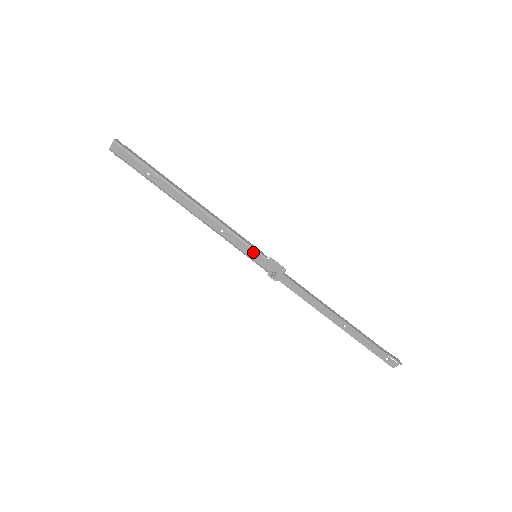
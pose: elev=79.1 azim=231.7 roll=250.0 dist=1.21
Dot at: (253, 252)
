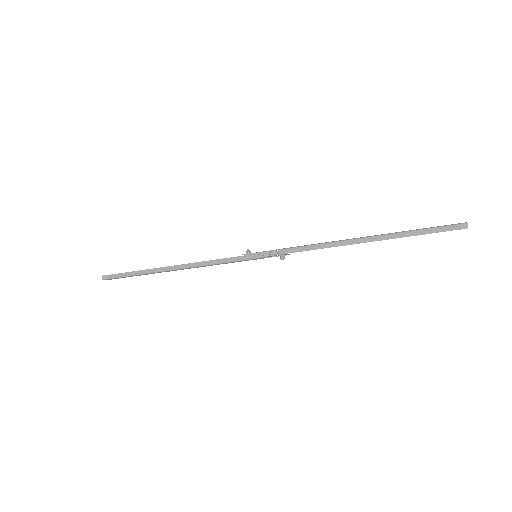
Dot at: occluded
